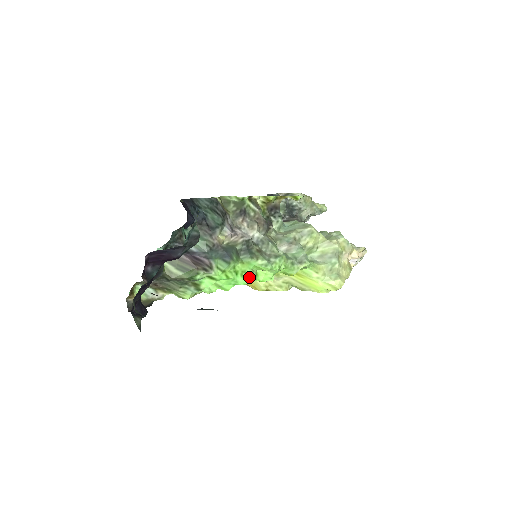
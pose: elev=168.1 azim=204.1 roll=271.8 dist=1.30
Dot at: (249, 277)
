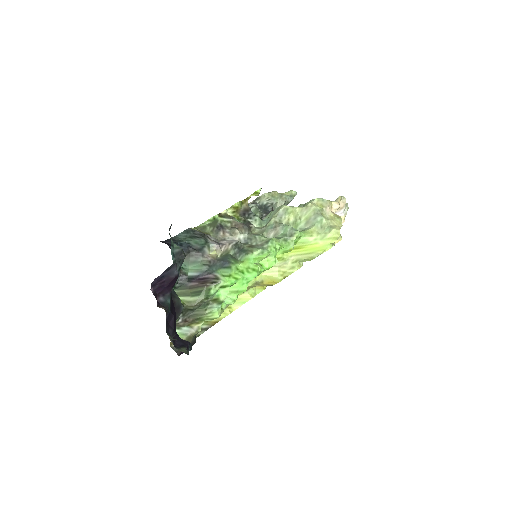
Dot at: (255, 270)
